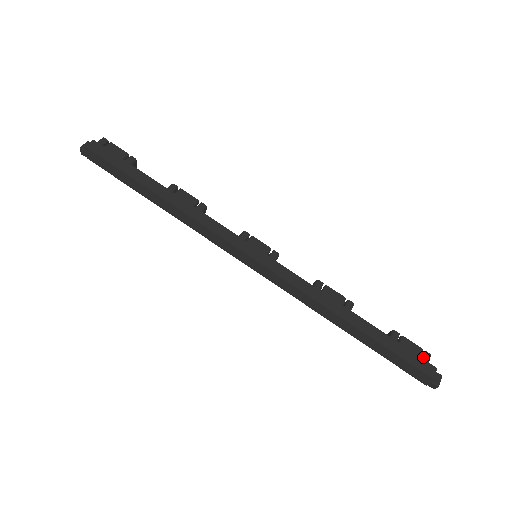
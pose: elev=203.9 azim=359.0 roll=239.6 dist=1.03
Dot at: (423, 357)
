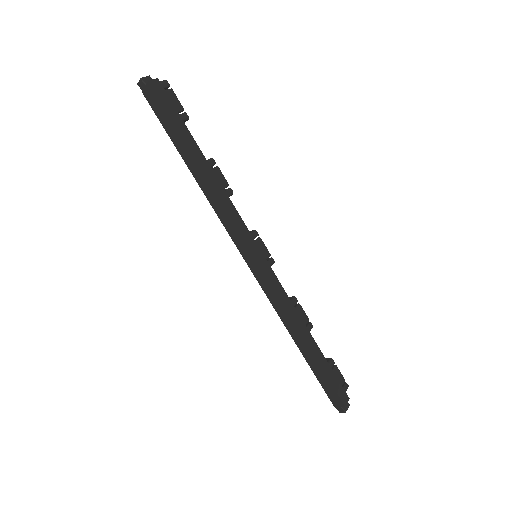
Dot at: (344, 387)
